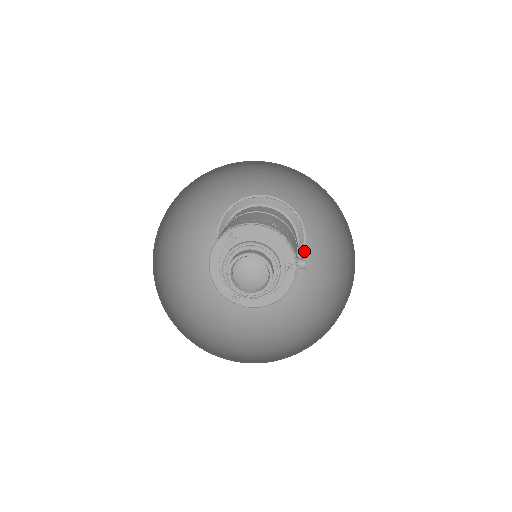
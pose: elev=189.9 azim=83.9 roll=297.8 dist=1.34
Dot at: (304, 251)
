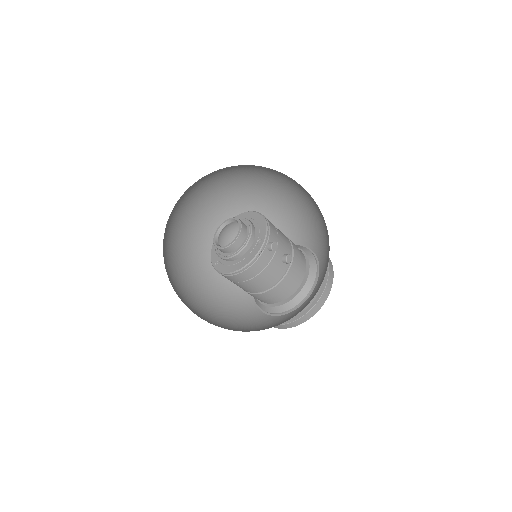
Dot at: (288, 254)
